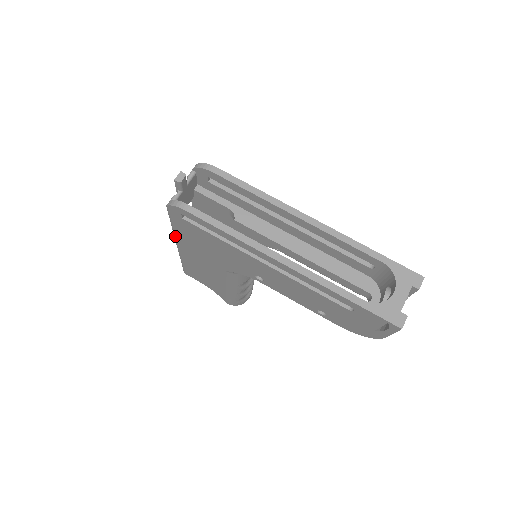
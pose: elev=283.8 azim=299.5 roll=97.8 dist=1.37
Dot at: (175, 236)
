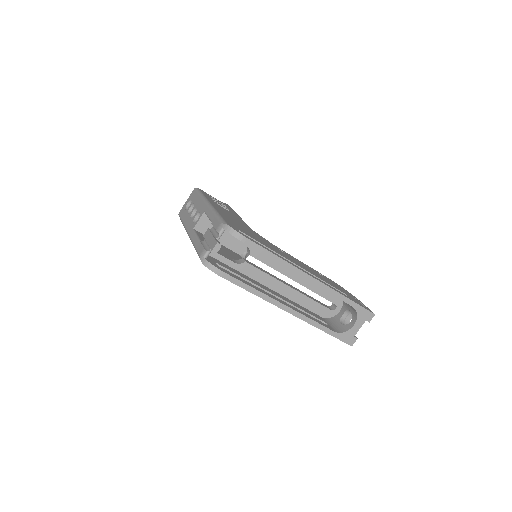
Dot at: occluded
